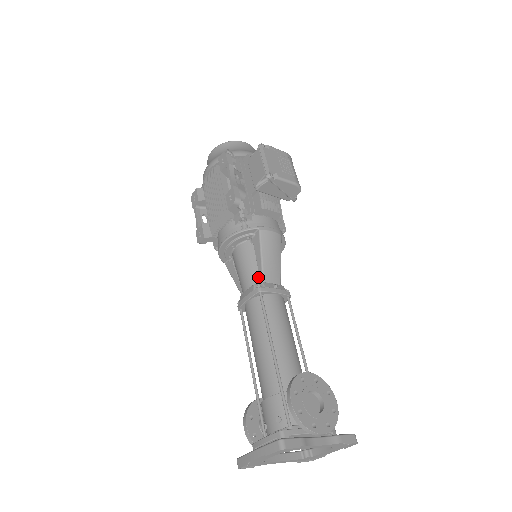
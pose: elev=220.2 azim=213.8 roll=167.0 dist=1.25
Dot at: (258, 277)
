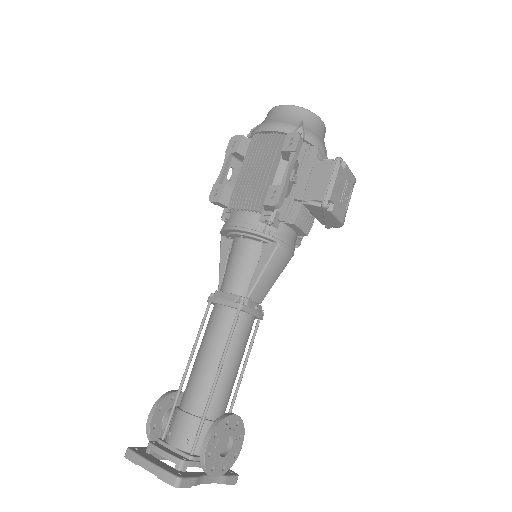
Dot at: (246, 288)
